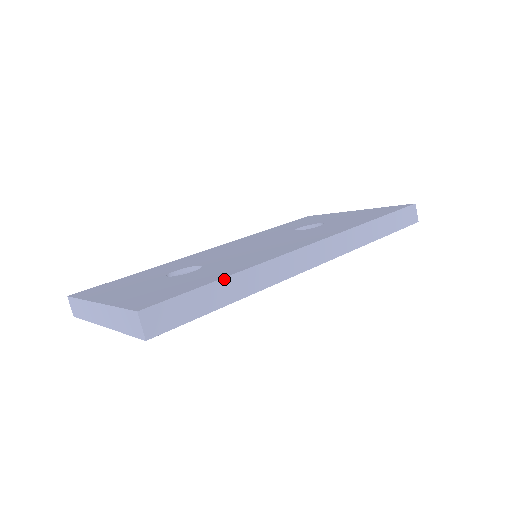
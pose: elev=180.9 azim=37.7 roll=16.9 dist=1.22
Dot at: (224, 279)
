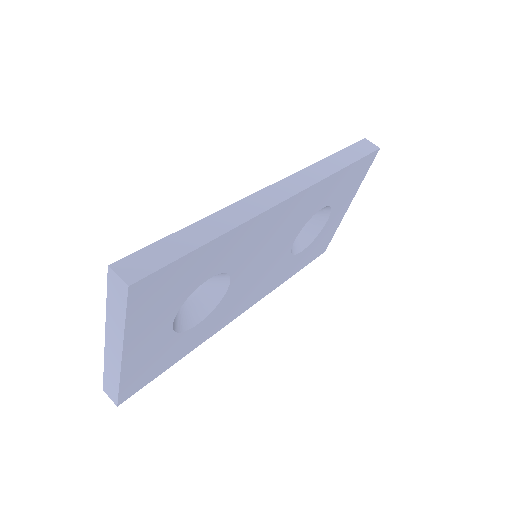
Dot at: (192, 225)
